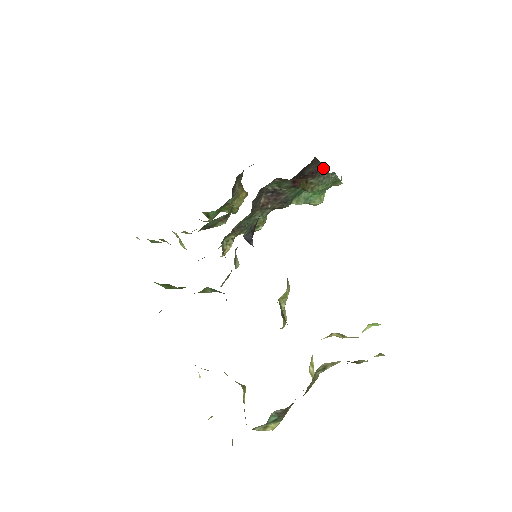
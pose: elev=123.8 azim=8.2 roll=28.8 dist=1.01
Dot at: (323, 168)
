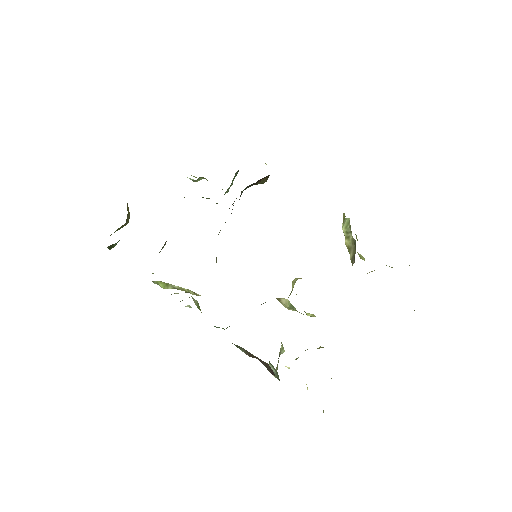
Dot at: occluded
